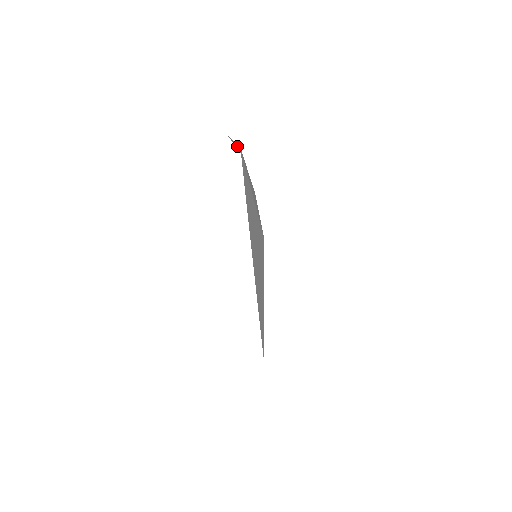
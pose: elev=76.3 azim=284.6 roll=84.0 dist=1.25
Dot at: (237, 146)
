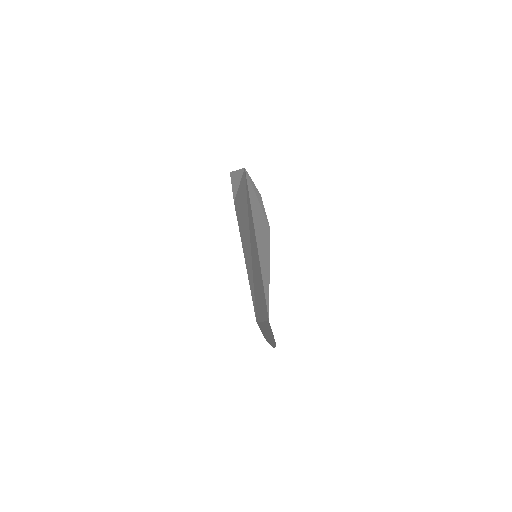
Dot at: (237, 180)
